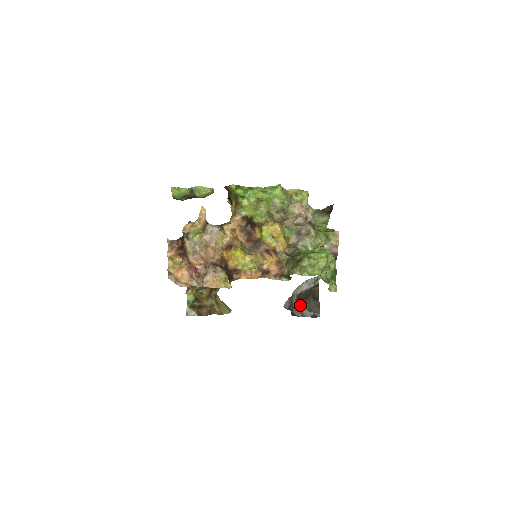
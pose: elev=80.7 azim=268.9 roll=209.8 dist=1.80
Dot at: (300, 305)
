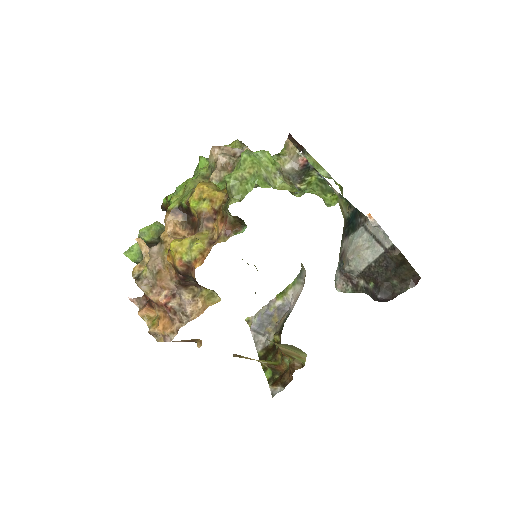
Dot at: (384, 284)
